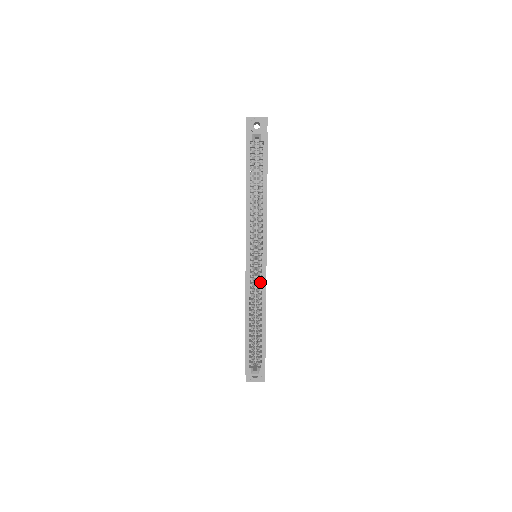
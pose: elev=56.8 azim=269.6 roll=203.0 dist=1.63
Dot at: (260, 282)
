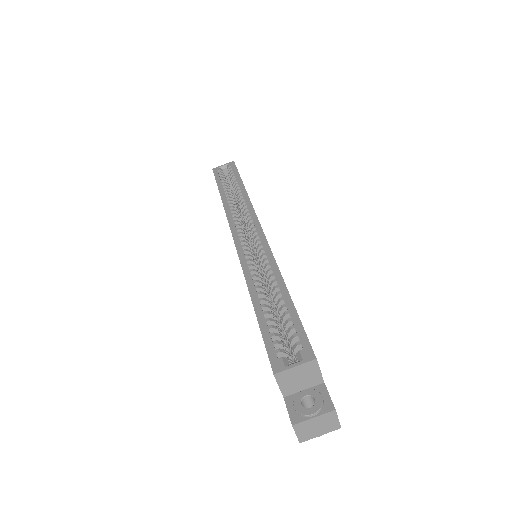
Dot at: occluded
